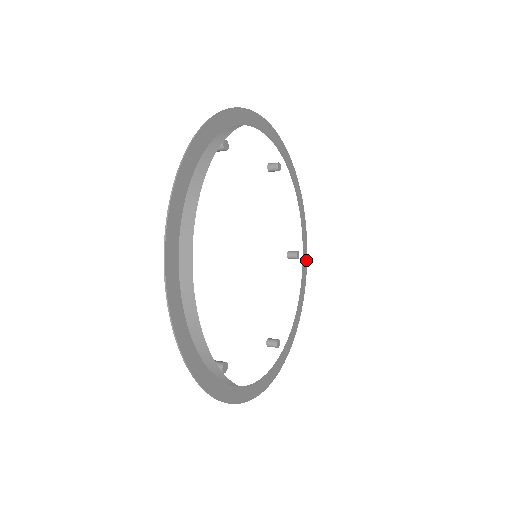
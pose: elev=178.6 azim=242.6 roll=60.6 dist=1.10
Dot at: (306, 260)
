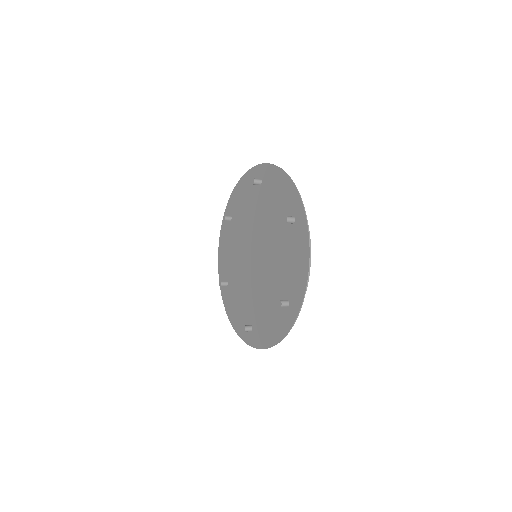
Dot at: (225, 215)
